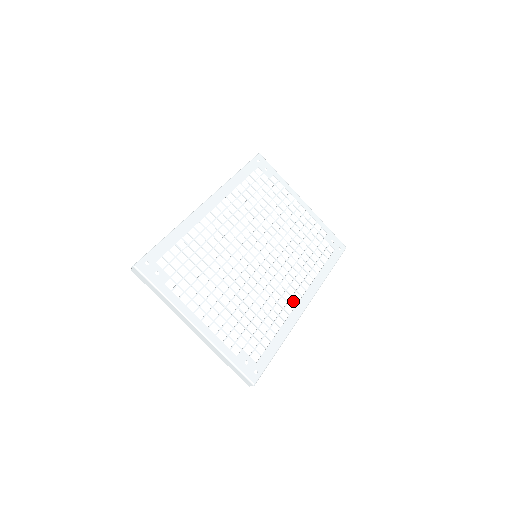
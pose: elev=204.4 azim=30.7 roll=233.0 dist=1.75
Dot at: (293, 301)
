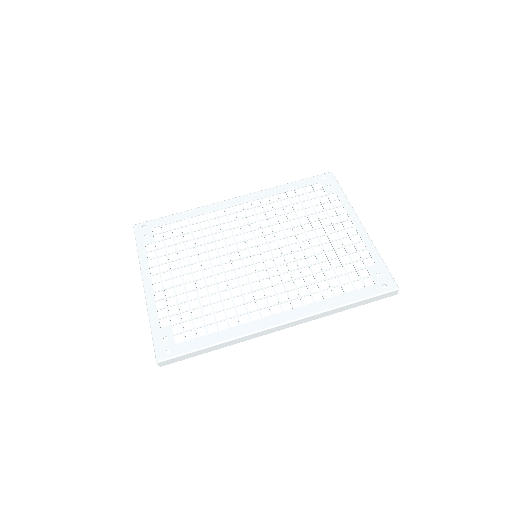
Dot at: (268, 311)
